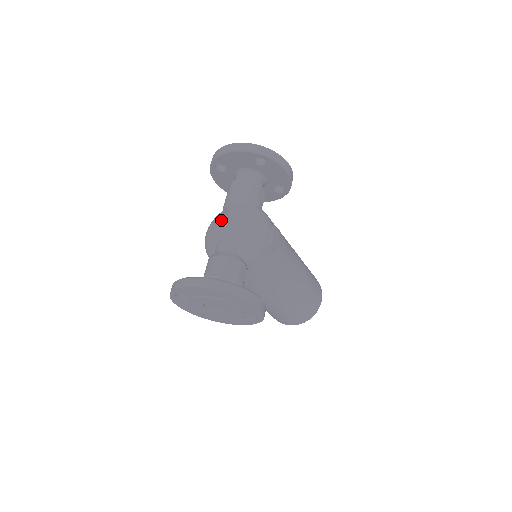
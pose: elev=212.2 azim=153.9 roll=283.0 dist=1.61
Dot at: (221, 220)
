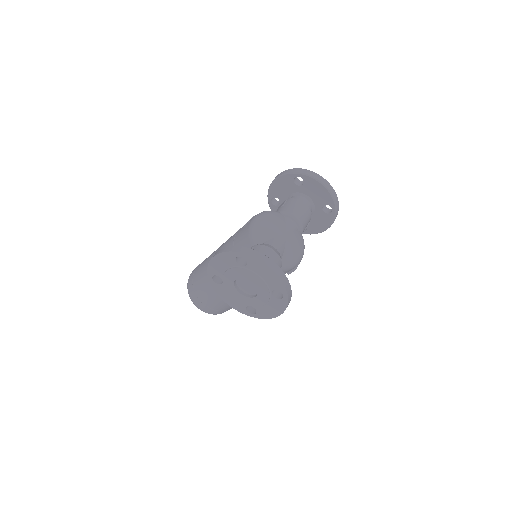
Dot at: (281, 222)
